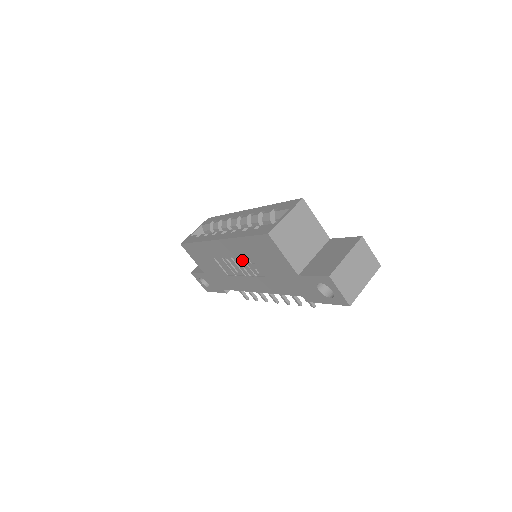
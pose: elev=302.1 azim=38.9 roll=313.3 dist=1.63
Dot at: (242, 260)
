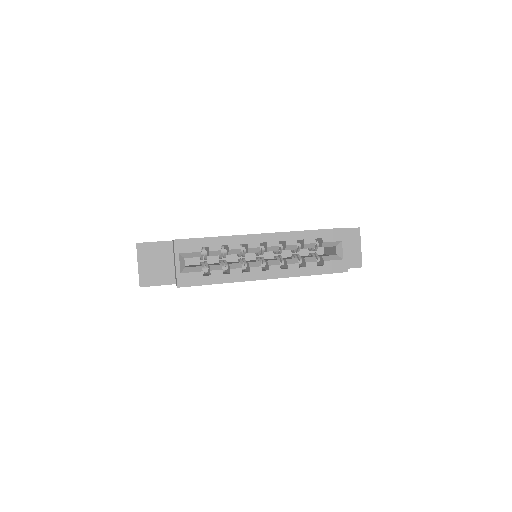
Dot at: occluded
